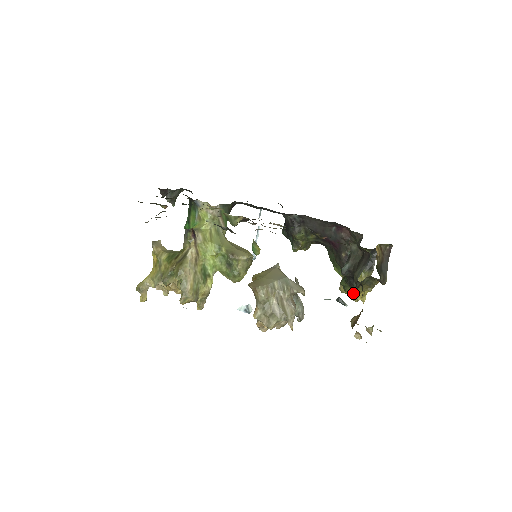
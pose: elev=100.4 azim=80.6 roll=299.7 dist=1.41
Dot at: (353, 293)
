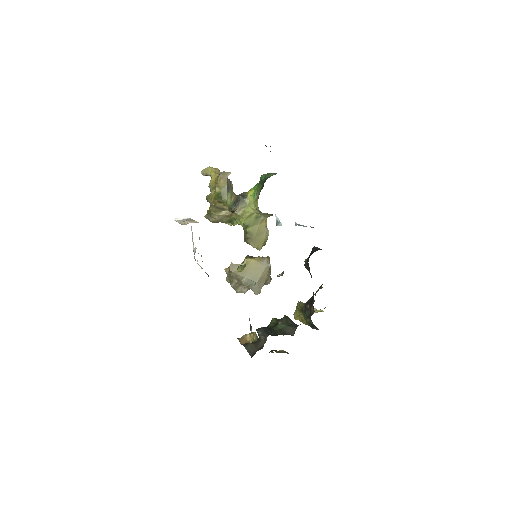
Dot at: occluded
